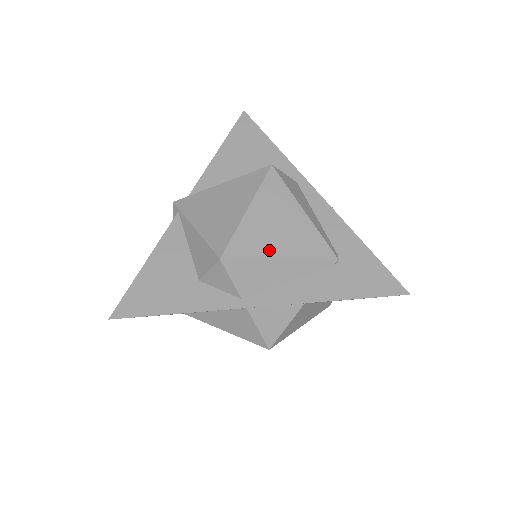
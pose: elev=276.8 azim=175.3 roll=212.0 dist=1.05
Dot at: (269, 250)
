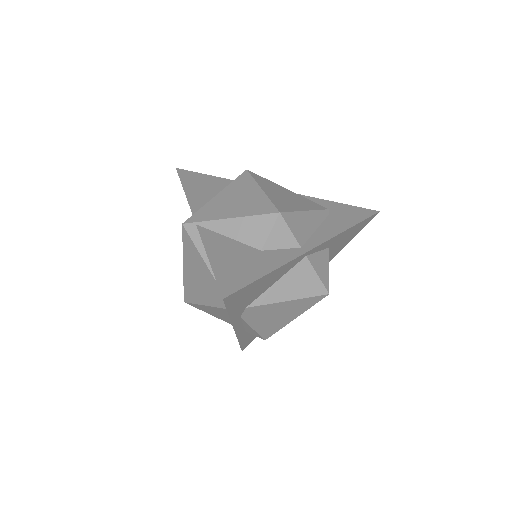
Dot at: (296, 207)
